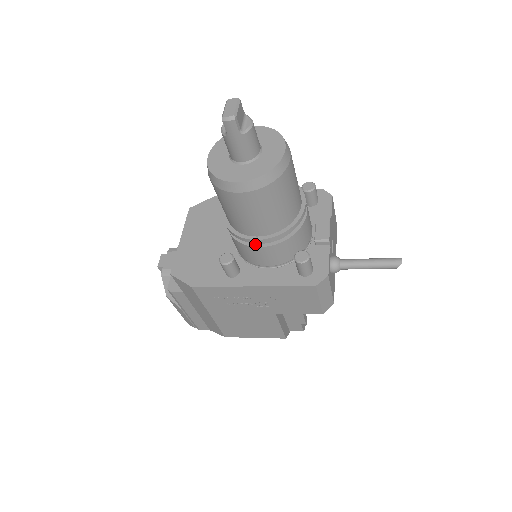
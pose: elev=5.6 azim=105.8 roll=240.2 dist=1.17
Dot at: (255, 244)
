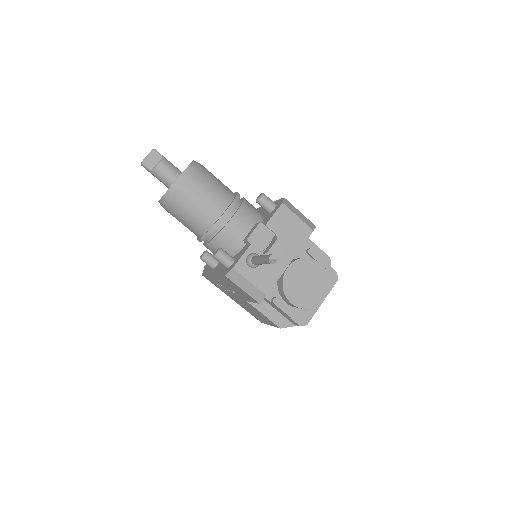
Dot at: (205, 243)
